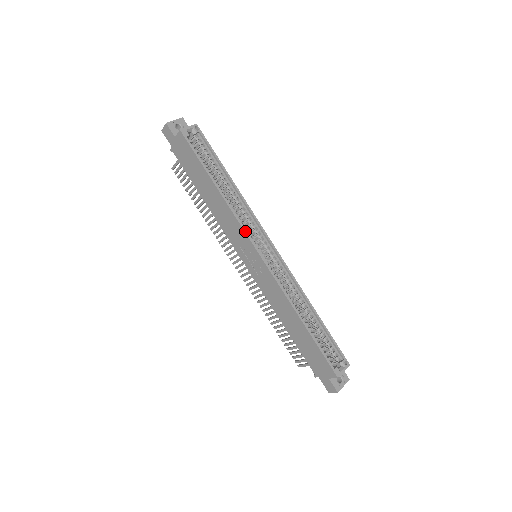
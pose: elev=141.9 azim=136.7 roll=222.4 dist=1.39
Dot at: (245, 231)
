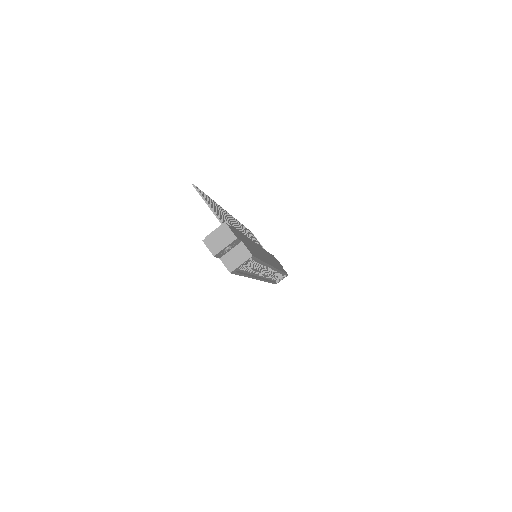
Dot at: (256, 279)
